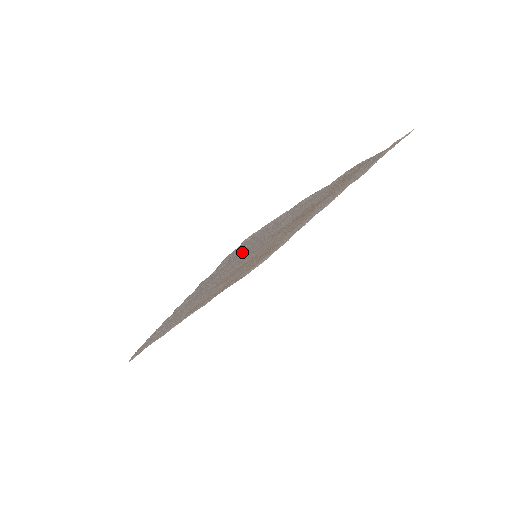
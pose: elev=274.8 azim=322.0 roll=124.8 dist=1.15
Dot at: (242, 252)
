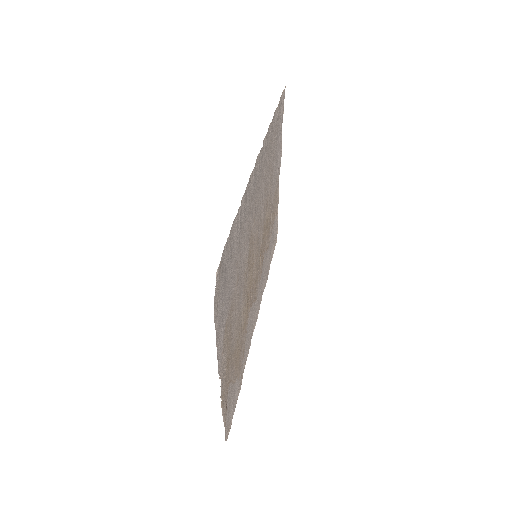
Dot at: (274, 142)
